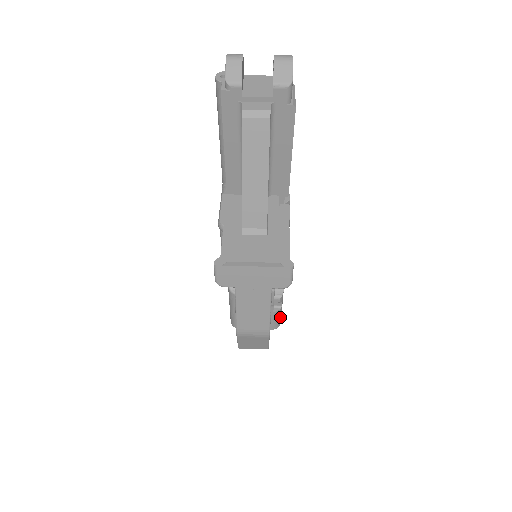
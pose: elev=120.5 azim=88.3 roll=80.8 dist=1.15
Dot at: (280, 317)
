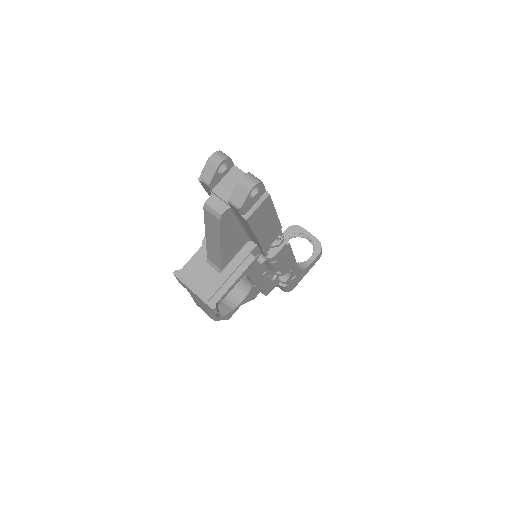
Dot at: (289, 288)
